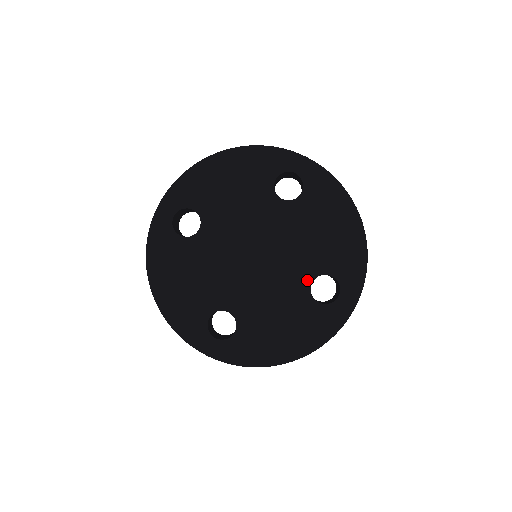
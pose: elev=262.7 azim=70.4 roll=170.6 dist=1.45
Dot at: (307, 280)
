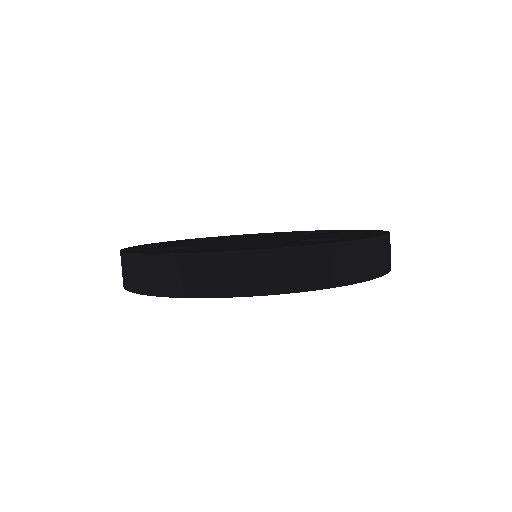
Dot at: occluded
